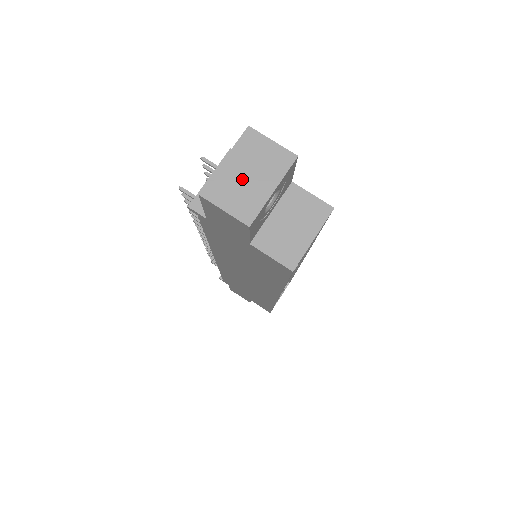
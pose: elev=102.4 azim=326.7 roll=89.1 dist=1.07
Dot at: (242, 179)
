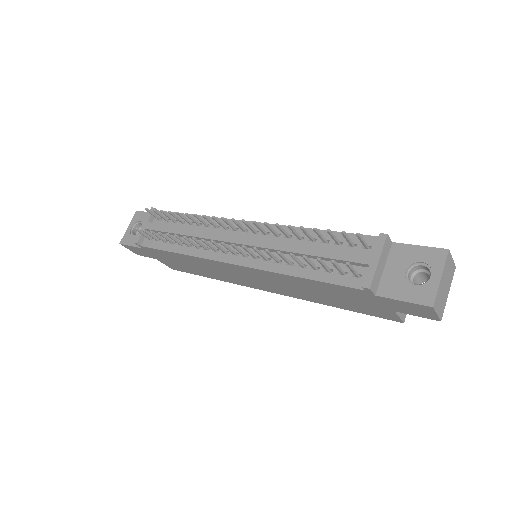
Dot at: (443, 290)
